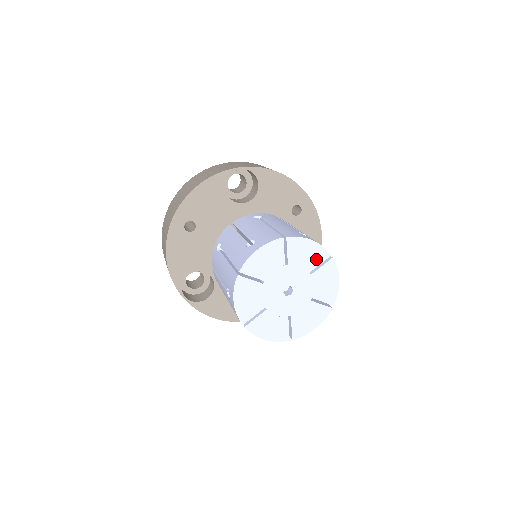
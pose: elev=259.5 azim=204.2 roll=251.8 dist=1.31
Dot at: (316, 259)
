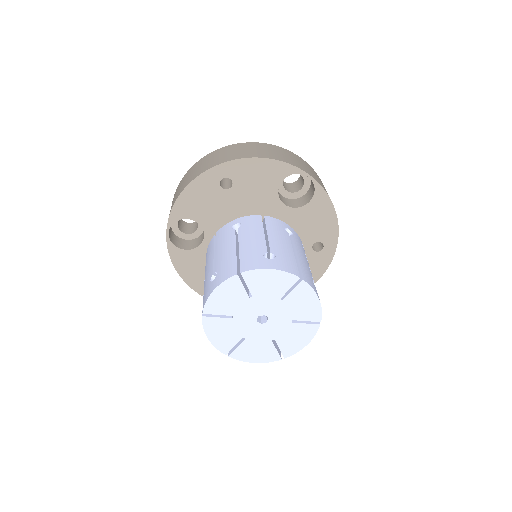
Dot at: (307, 315)
